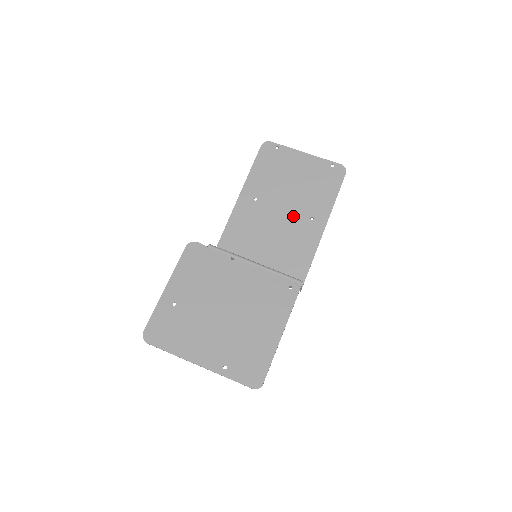
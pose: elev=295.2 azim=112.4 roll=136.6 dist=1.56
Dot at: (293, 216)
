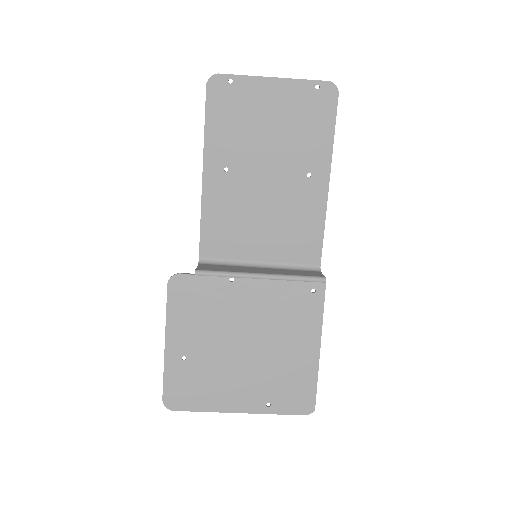
Dot at: (283, 179)
